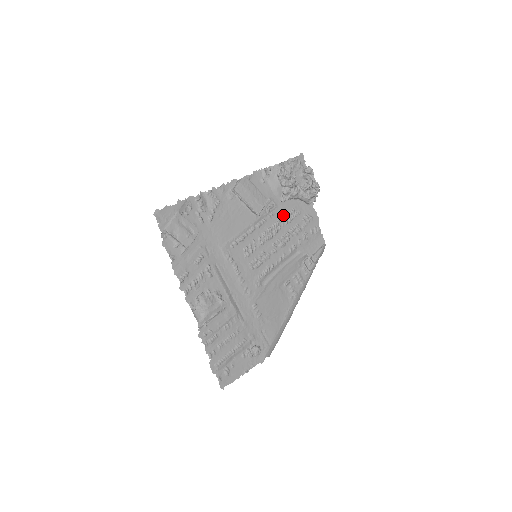
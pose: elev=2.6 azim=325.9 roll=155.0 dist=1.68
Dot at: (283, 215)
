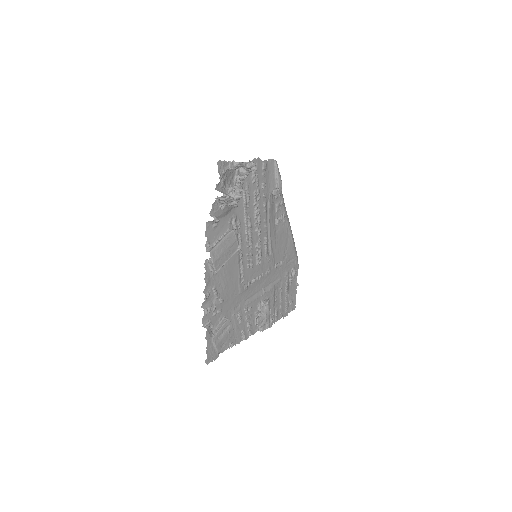
Dot at: (243, 208)
